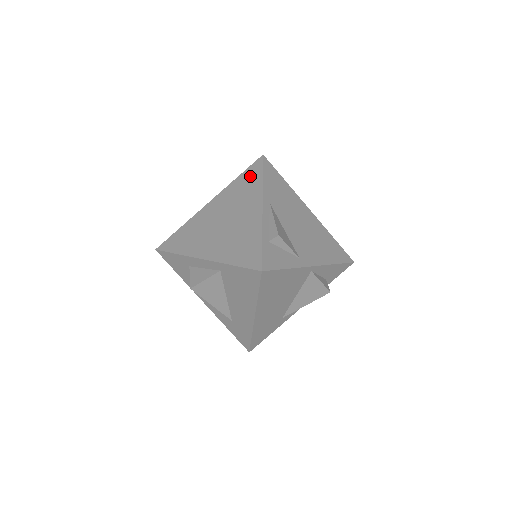
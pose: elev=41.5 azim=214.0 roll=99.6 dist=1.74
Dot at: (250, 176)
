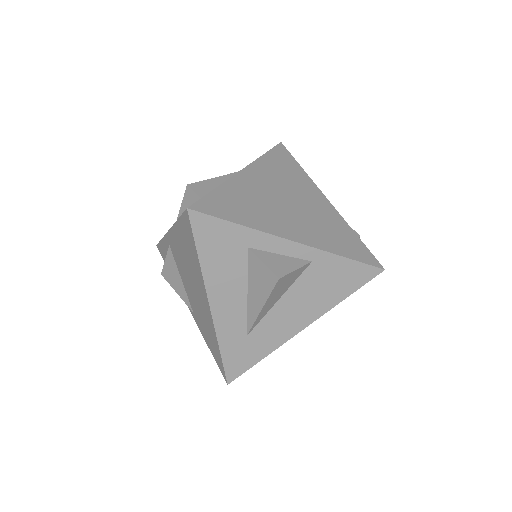
Dot at: (284, 160)
